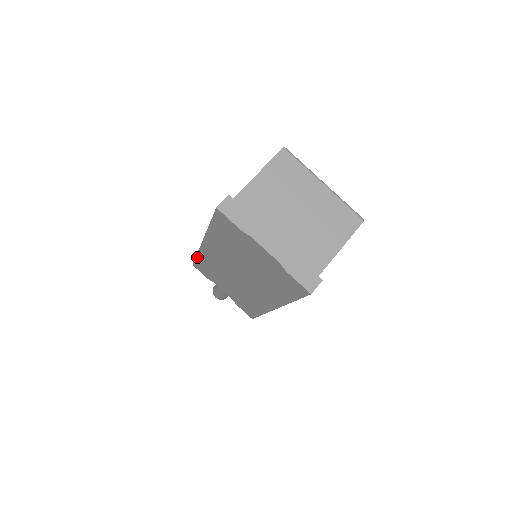
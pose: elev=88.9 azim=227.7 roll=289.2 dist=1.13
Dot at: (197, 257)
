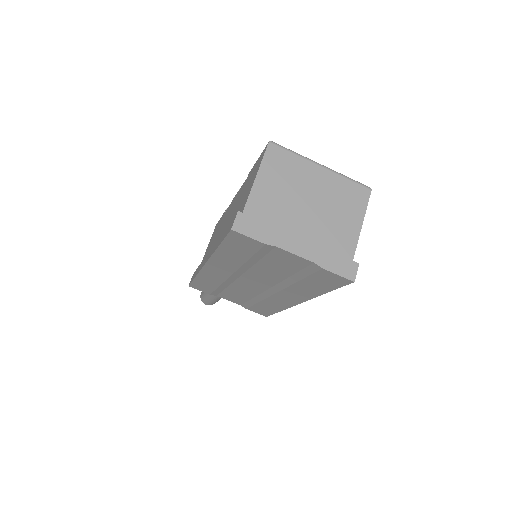
Dot at: (196, 278)
